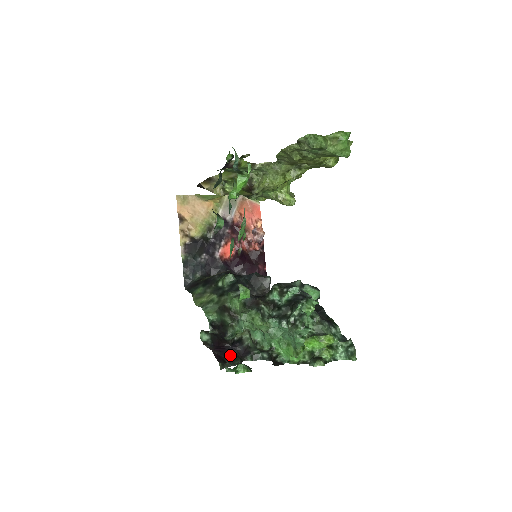
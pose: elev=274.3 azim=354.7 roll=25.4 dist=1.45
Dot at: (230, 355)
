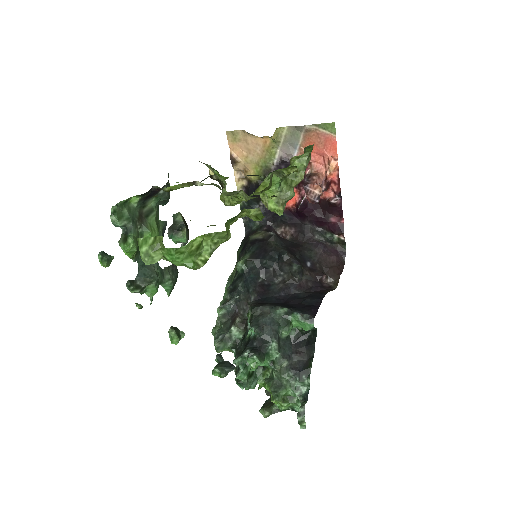
Dot at: occluded
